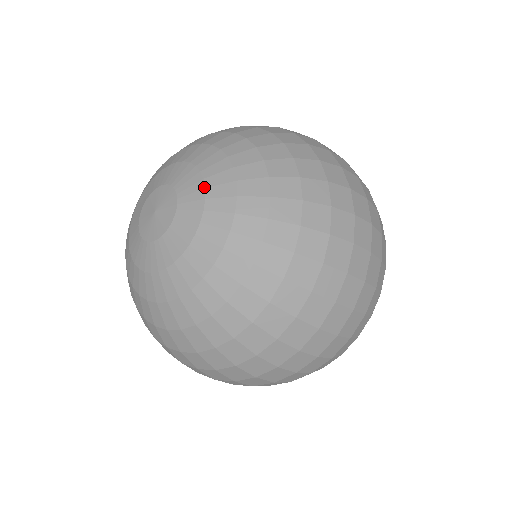
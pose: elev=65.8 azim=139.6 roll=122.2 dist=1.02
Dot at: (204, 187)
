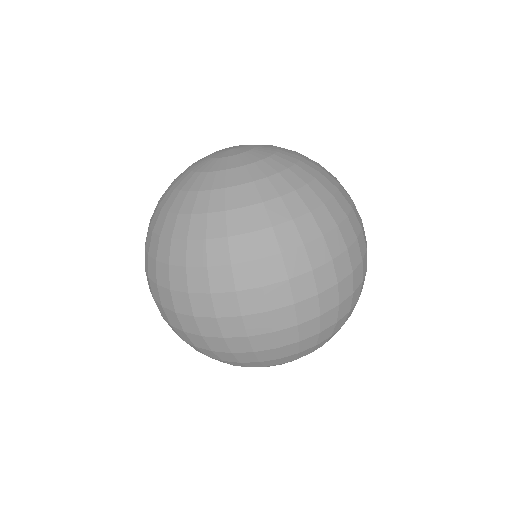
Dot at: (273, 153)
